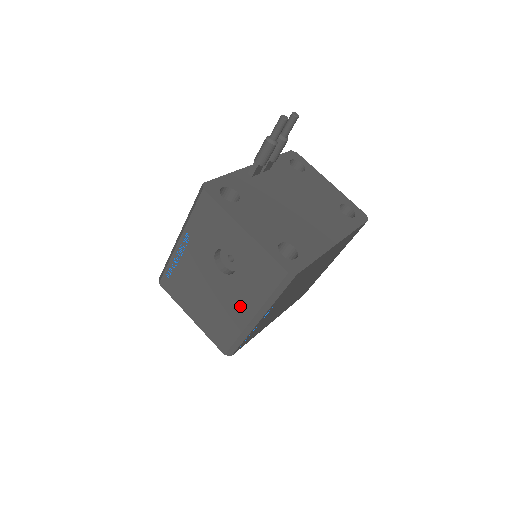
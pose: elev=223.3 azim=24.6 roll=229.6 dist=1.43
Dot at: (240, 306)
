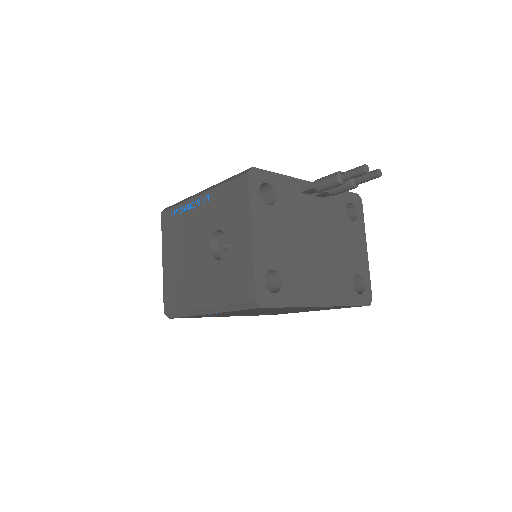
Dot at: (203, 289)
